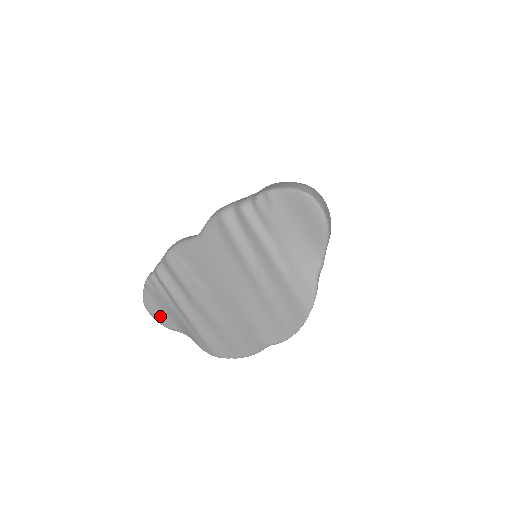
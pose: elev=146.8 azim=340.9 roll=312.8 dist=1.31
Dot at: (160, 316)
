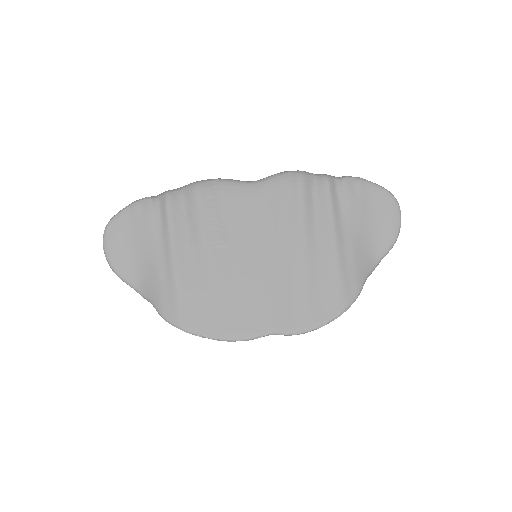
Dot at: (119, 252)
